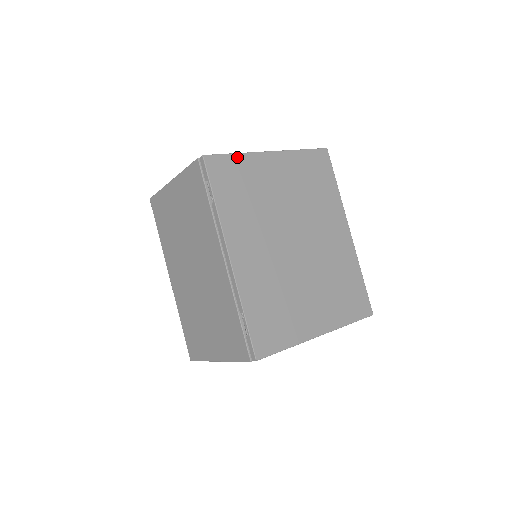
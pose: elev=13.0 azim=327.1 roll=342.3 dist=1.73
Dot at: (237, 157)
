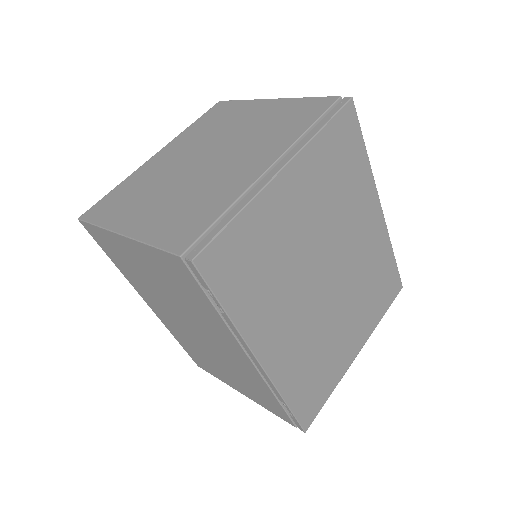
Dot at: (239, 221)
